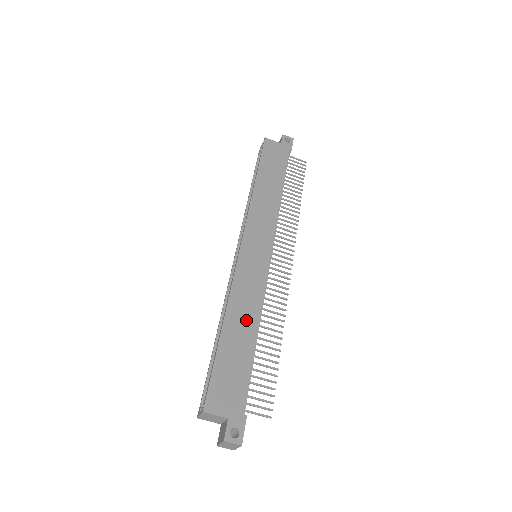
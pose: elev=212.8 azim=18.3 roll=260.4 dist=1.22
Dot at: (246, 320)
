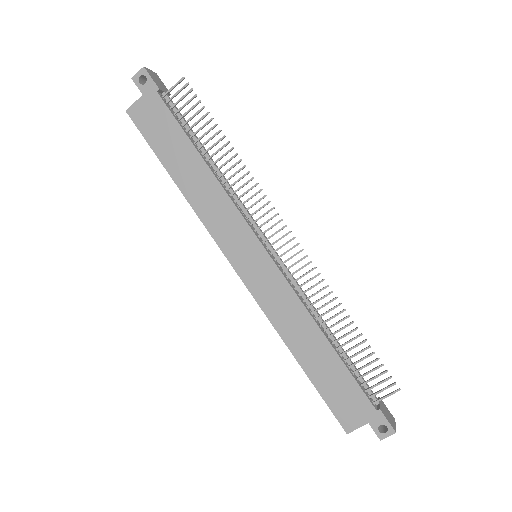
Dot at: (307, 336)
